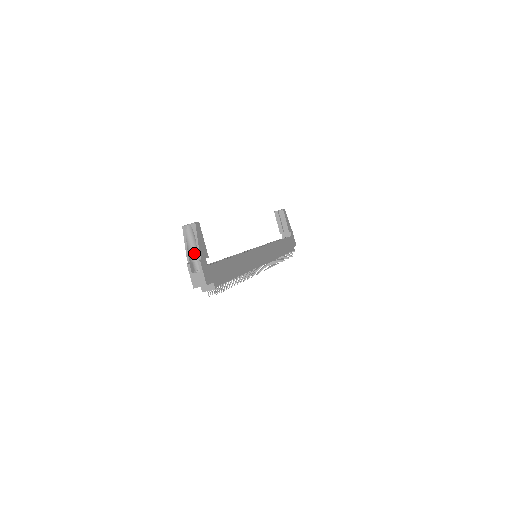
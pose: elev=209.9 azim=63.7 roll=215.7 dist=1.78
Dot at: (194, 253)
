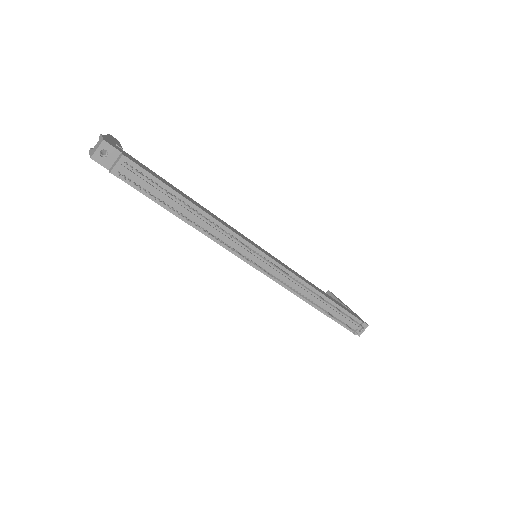
Dot at: occluded
